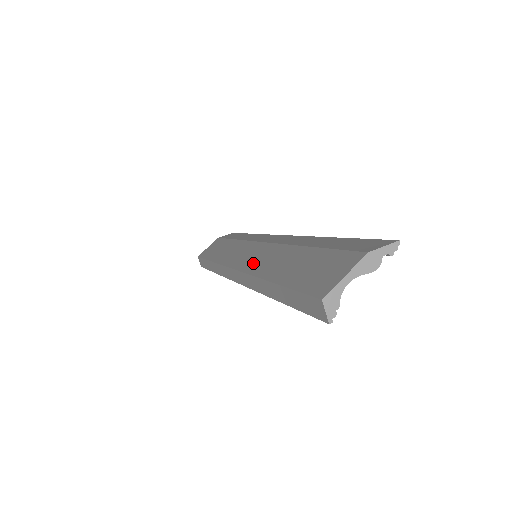
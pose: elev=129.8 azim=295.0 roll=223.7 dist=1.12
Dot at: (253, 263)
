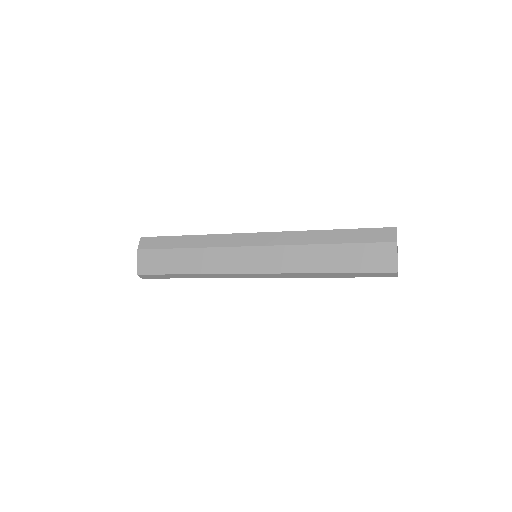
Dot at: (279, 265)
